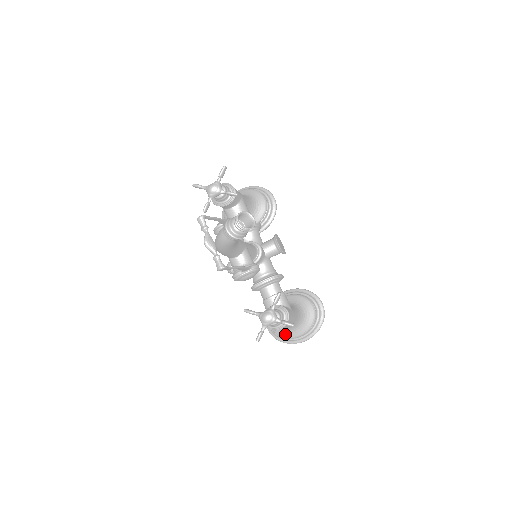
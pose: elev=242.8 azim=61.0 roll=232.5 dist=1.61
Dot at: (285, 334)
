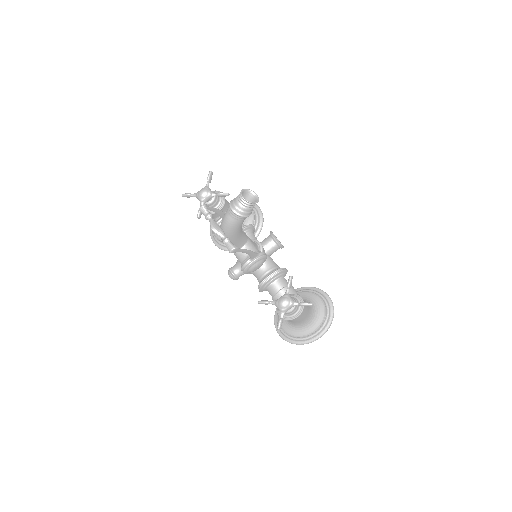
Dot at: (299, 333)
